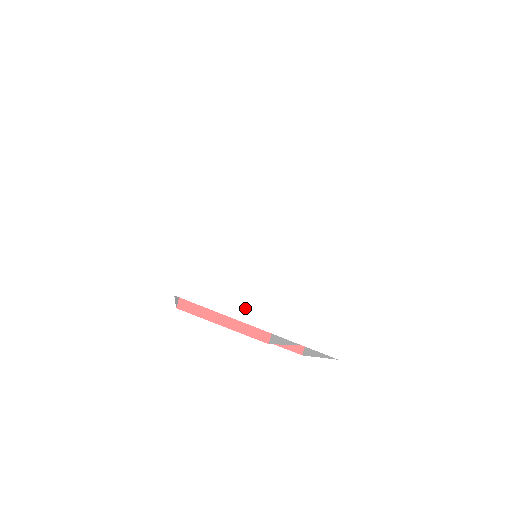
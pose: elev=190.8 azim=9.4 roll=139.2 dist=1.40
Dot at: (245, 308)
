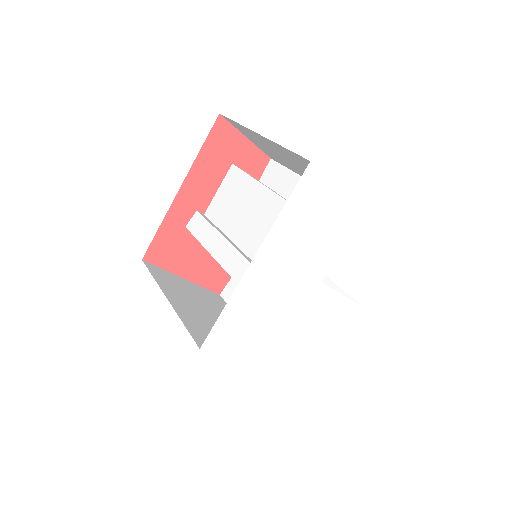
Dot at: (256, 354)
